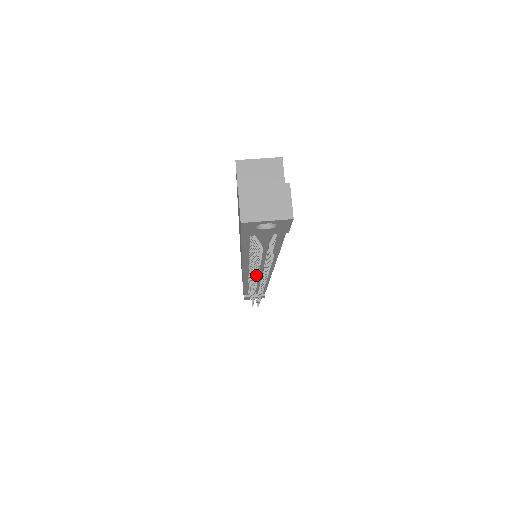
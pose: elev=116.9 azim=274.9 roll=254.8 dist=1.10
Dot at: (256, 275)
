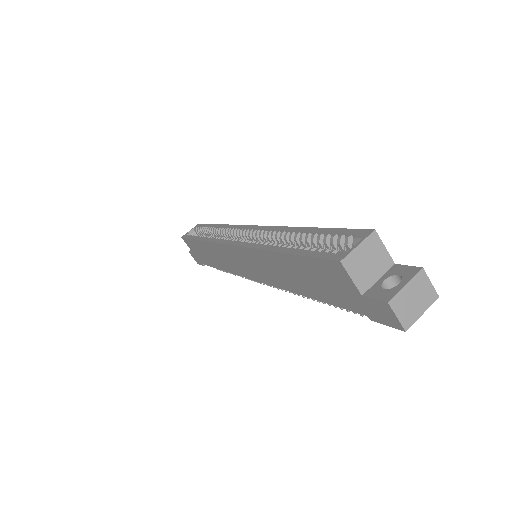
Dot at: (324, 303)
